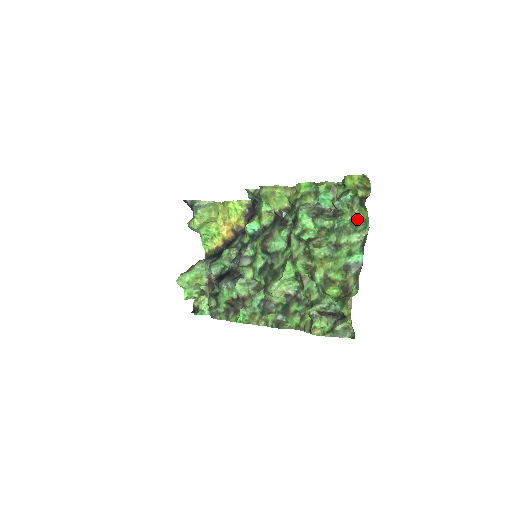
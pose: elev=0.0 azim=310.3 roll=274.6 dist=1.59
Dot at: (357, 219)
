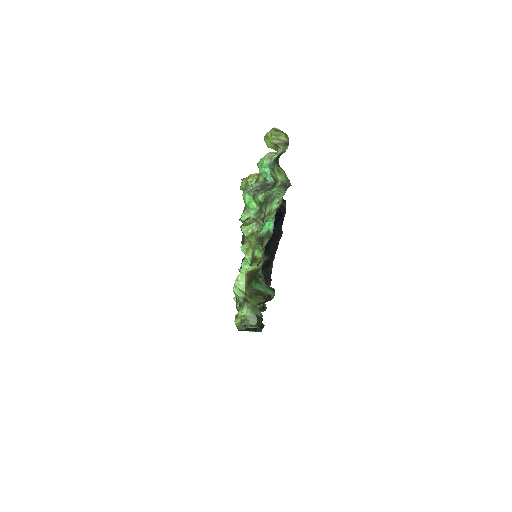
Dot at: (283, 183)
